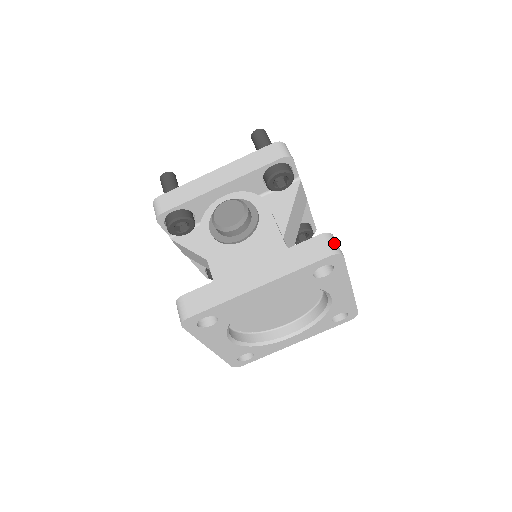
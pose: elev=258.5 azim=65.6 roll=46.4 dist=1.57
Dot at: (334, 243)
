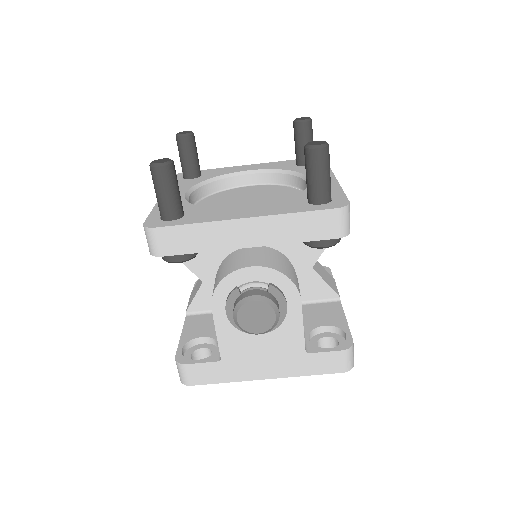
Dot at: (352, 358)
